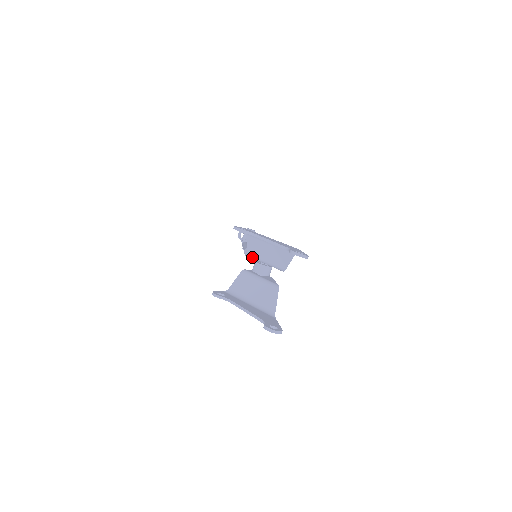
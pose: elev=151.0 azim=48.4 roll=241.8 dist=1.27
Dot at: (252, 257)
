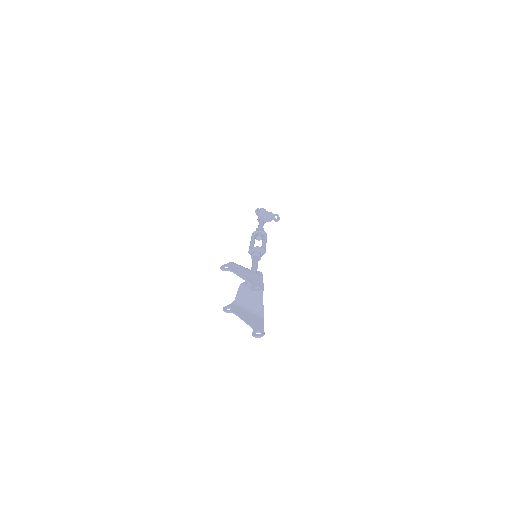
Dot at: occluded
